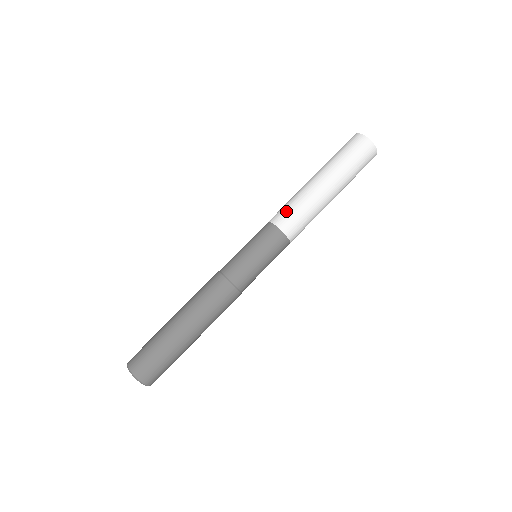
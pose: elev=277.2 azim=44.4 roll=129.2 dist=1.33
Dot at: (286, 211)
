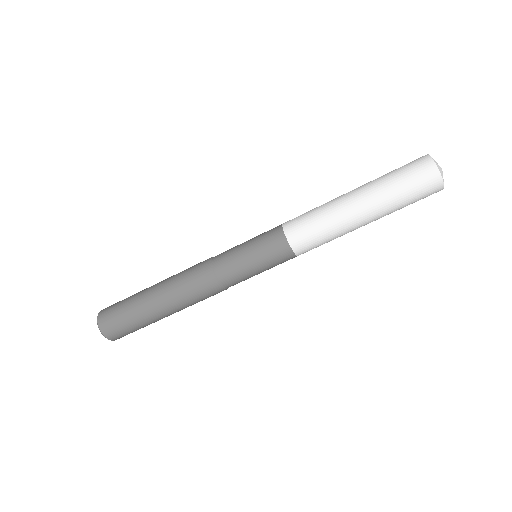
Dot at: (301, 216)
